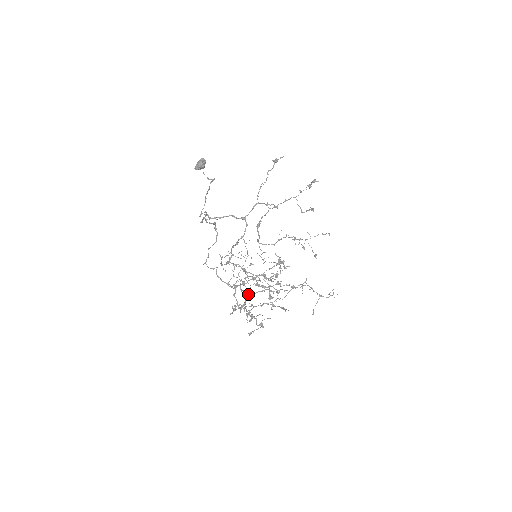
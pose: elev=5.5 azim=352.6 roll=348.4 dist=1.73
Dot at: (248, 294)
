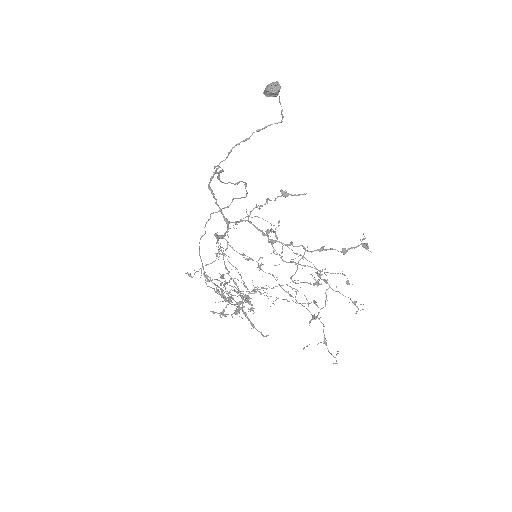
Dot at: (229, 281)
